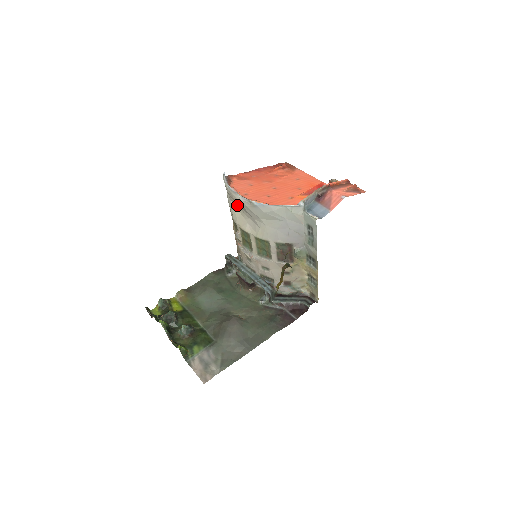
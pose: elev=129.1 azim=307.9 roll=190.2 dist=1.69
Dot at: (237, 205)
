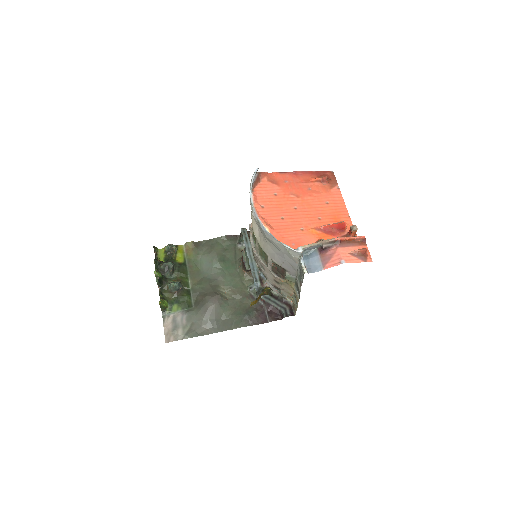
Dot at: occluded
